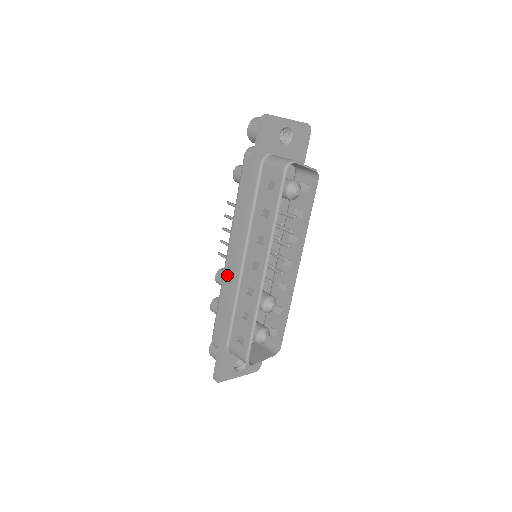
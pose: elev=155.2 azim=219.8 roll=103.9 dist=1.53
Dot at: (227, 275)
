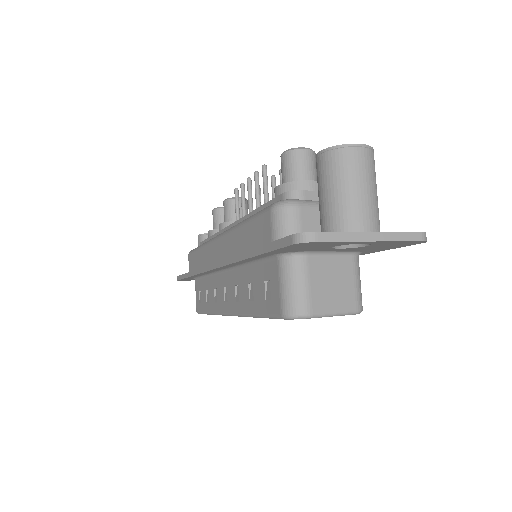
Dot at: (209, 251)
